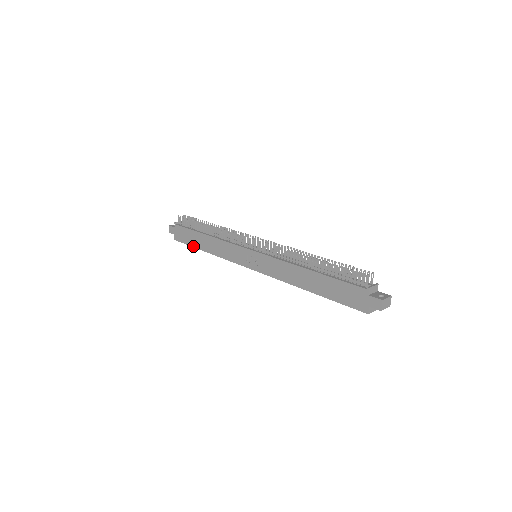
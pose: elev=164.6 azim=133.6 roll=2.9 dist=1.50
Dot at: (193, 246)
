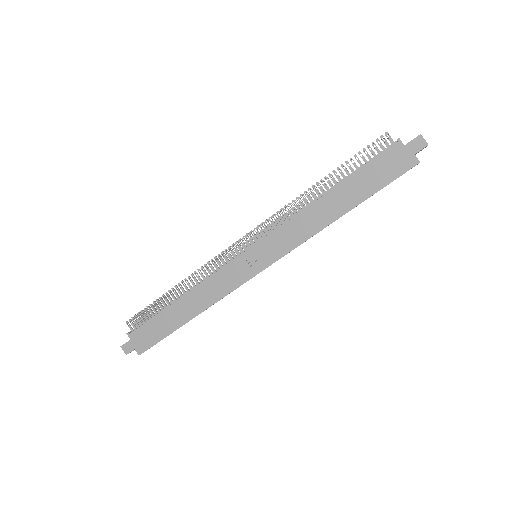
Dot at: (171, 332)
